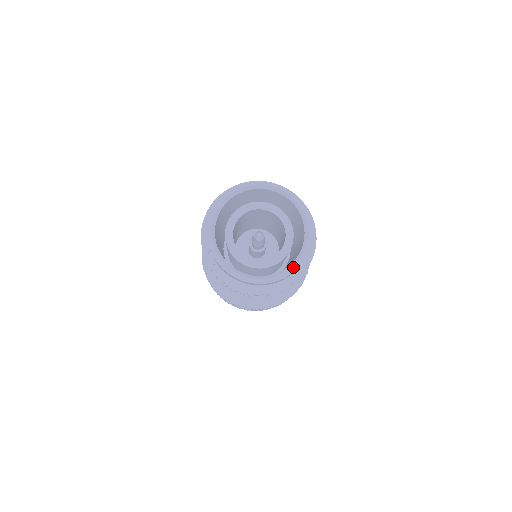
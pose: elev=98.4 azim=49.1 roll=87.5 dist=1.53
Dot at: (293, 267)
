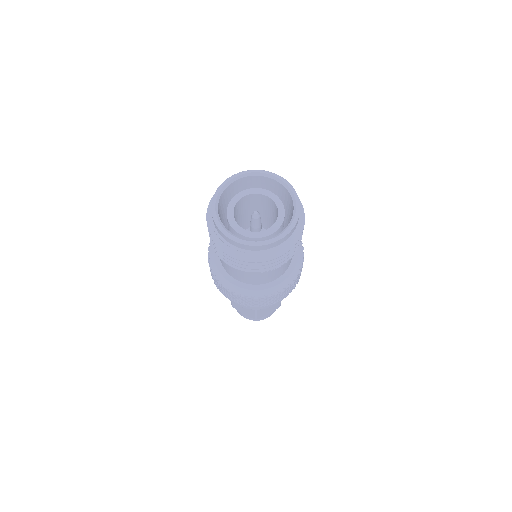
Dot at: (297, 210)
